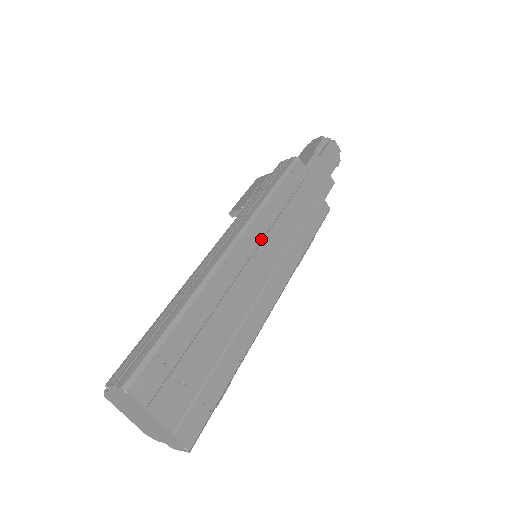
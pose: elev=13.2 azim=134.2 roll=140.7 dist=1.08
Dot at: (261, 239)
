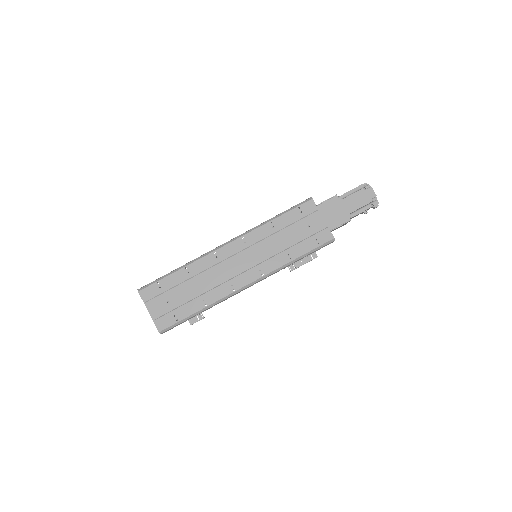
Dot at: (250, 245)
